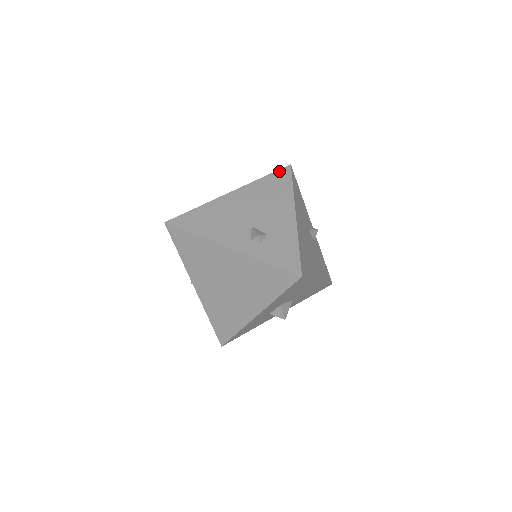
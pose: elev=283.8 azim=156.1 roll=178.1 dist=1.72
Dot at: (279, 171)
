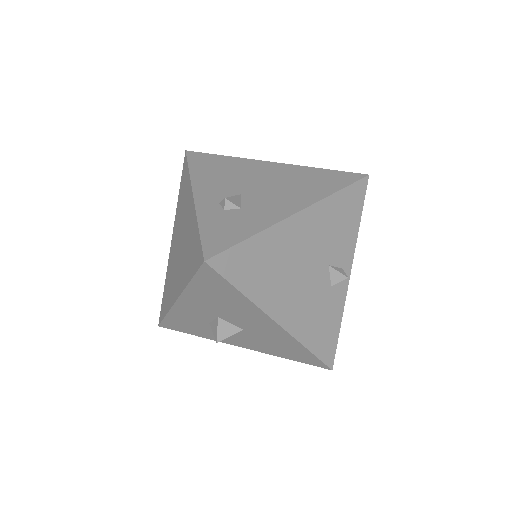
Dot at: (346, 173)
